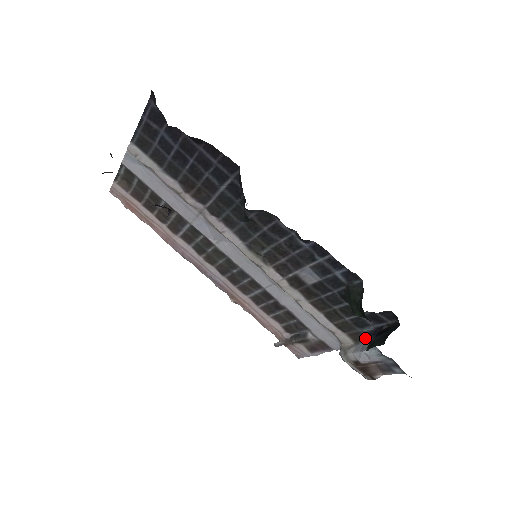
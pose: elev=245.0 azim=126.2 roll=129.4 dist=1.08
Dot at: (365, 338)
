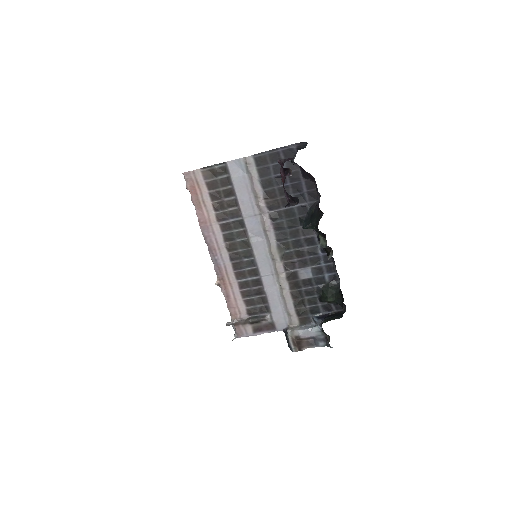
Dot at: (316, 319)
